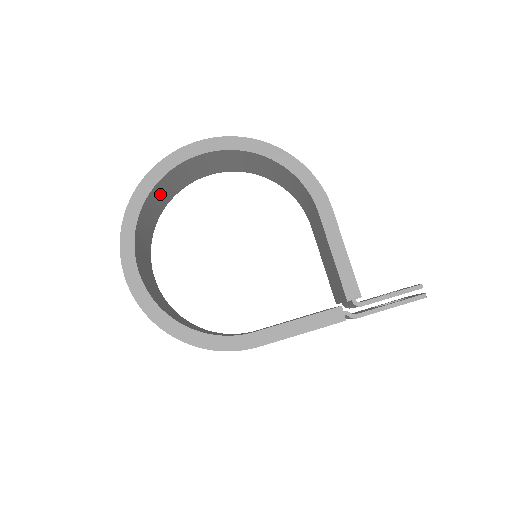
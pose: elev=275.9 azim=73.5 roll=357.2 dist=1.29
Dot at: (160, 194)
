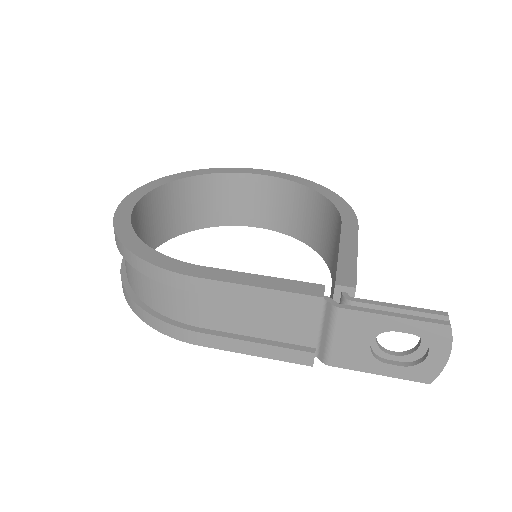
Dot at: (203, 198)
